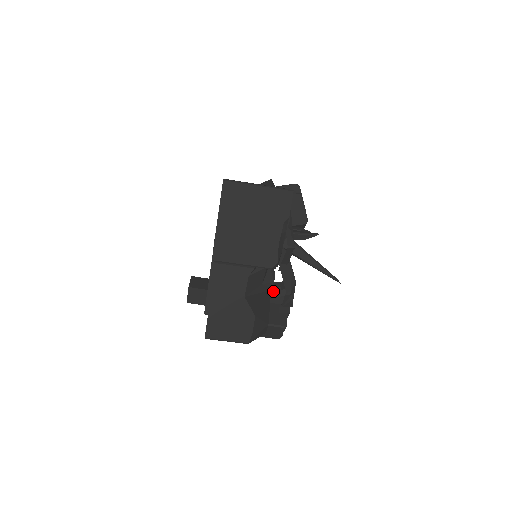
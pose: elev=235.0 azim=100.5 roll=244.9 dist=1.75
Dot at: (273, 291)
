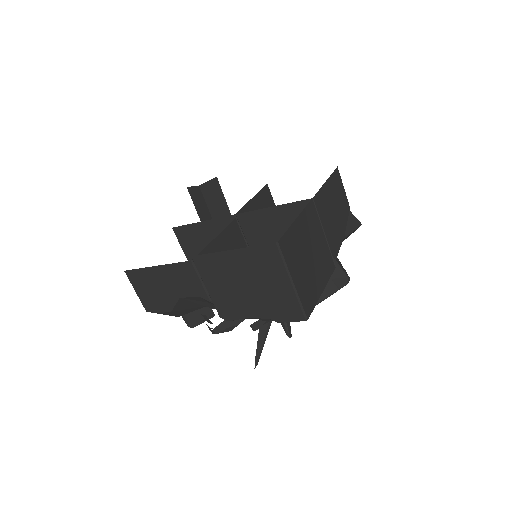
Dot at: occluded
